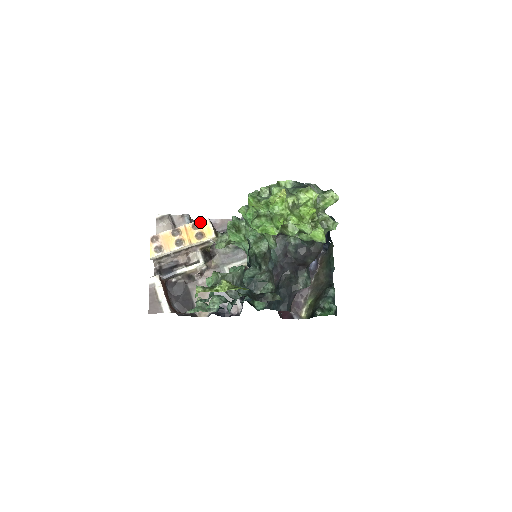
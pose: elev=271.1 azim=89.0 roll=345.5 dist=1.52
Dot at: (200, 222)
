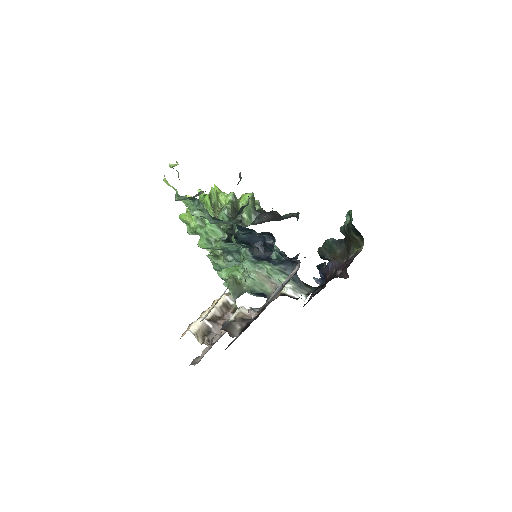
Dot at: occluded
